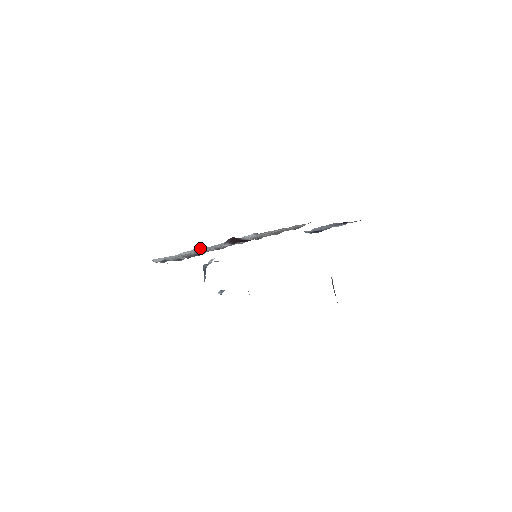
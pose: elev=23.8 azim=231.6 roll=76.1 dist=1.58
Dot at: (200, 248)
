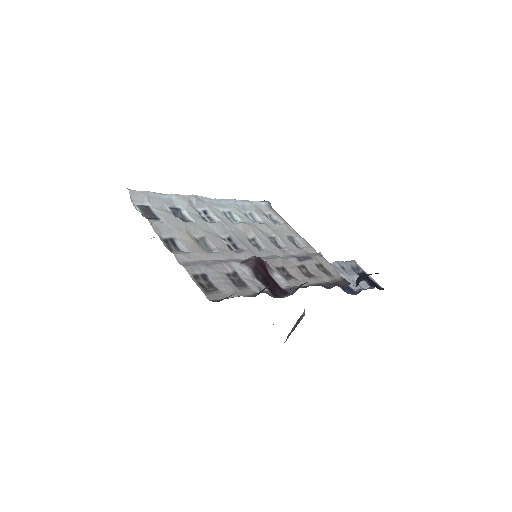
Dot at: (199, 197)
